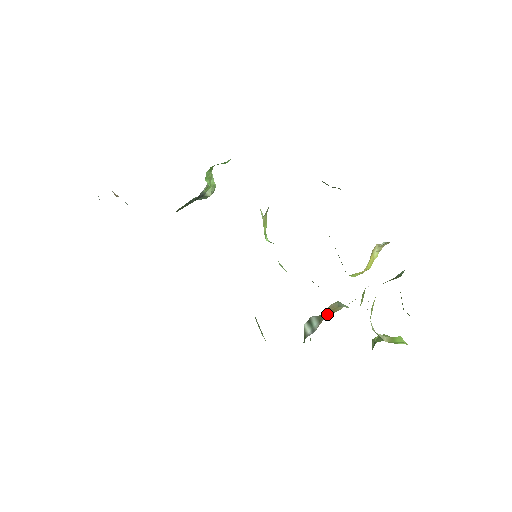
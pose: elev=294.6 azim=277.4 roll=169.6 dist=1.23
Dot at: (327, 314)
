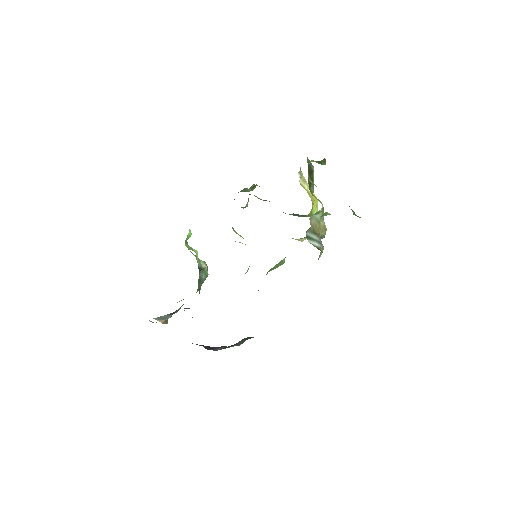
Dot at: (318, 231)
